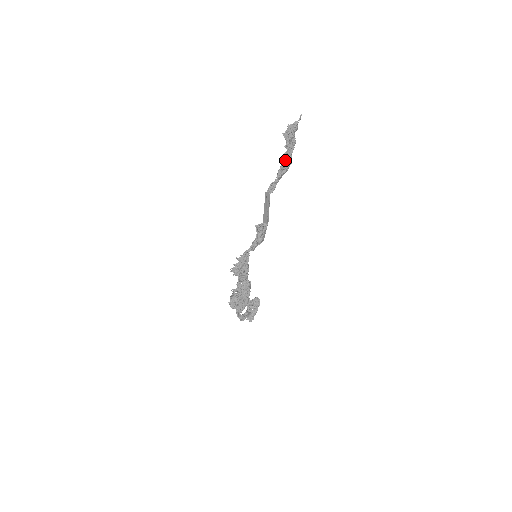
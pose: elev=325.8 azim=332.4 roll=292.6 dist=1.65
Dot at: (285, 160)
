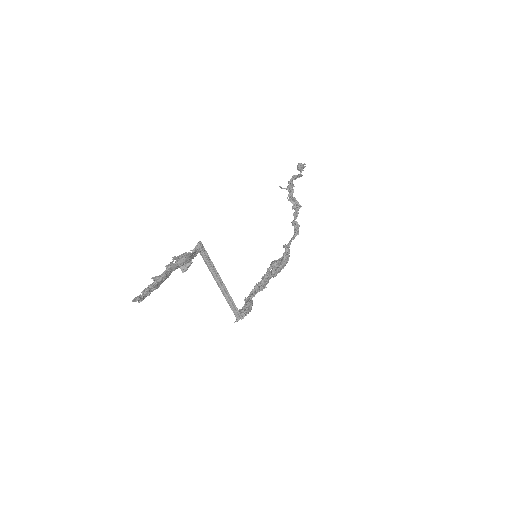
Dot at: occluded
